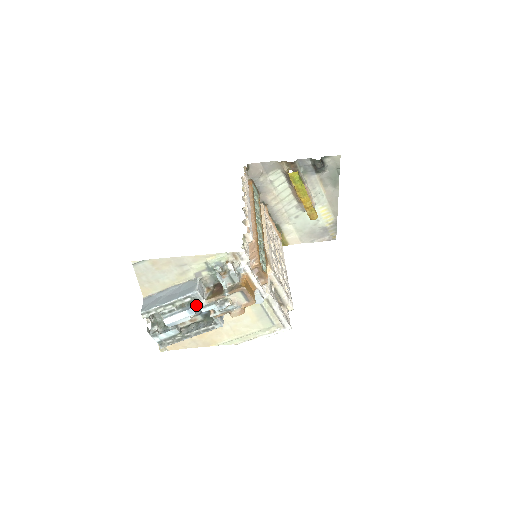
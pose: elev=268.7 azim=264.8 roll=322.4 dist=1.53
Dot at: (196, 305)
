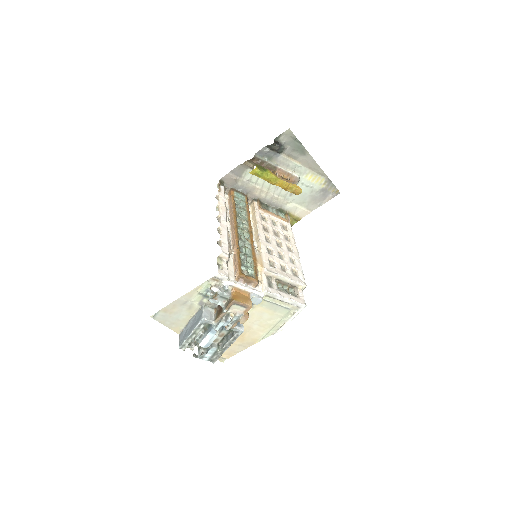
Dot at: (213, 326)
